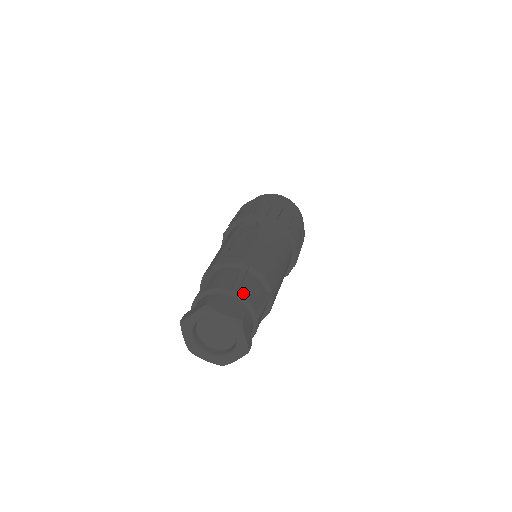
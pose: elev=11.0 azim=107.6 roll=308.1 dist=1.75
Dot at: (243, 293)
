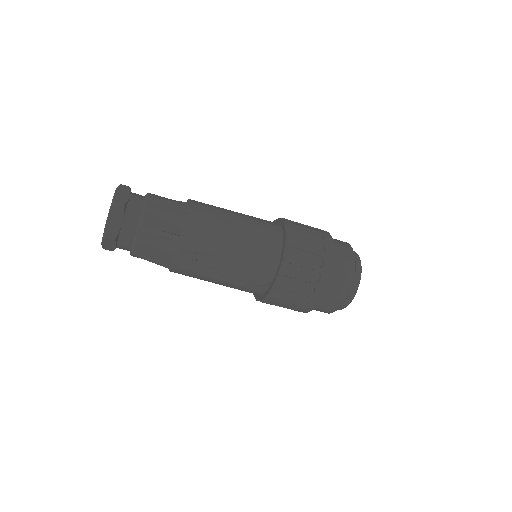
Dot at: occluded
